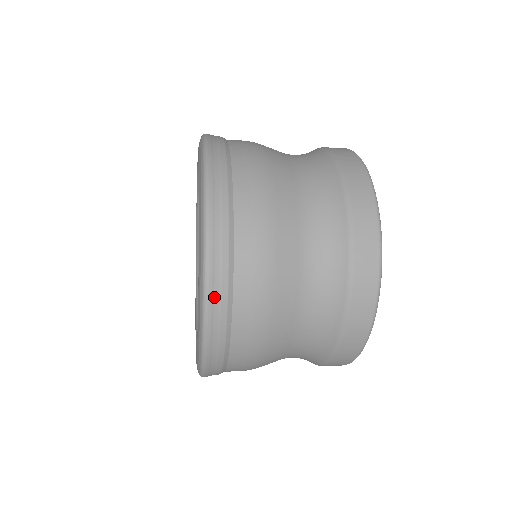
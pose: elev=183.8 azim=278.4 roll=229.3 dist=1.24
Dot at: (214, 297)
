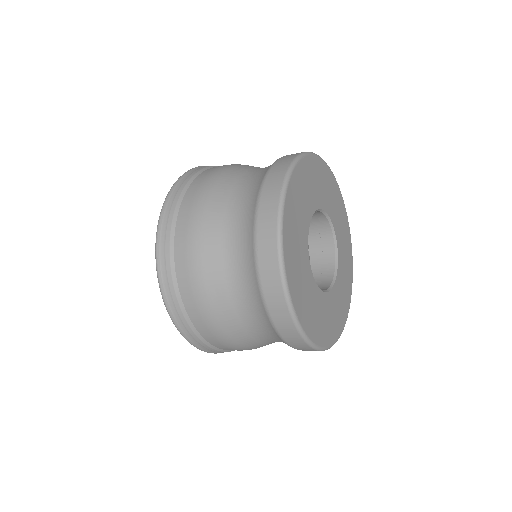
Dot at: (170, 303)
